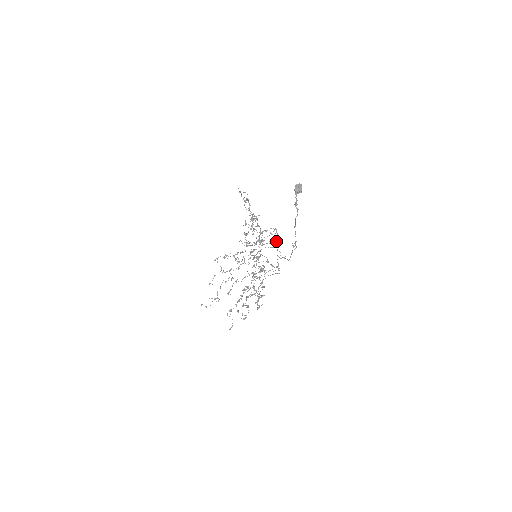
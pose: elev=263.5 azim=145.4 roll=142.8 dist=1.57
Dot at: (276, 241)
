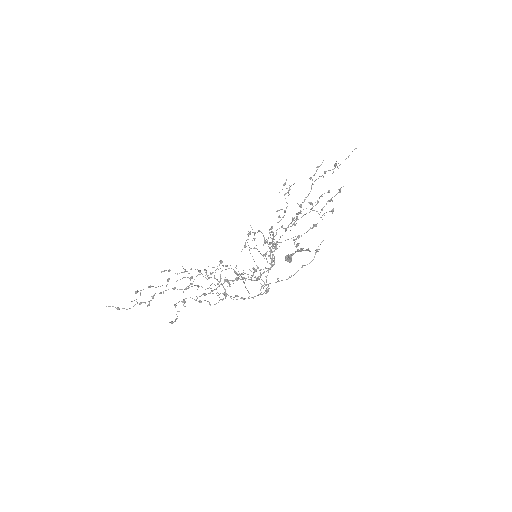
Dot at: (260, 277)
